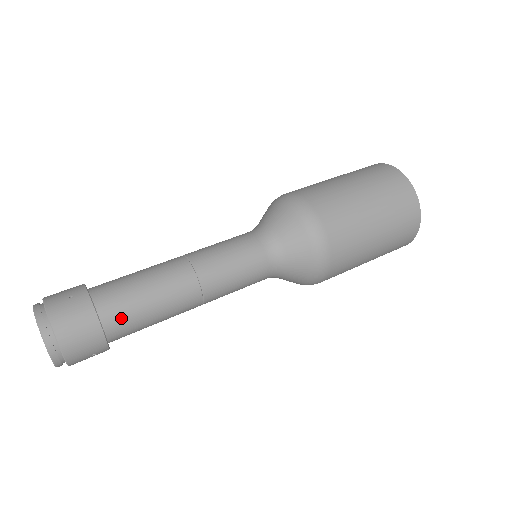
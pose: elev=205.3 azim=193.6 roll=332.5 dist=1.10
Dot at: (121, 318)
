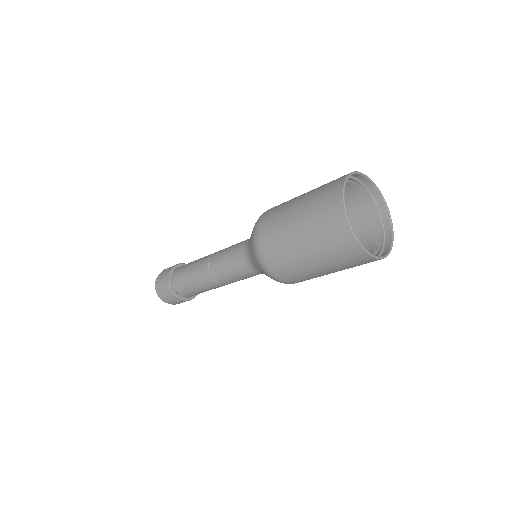
Dot at: (180, 285)
